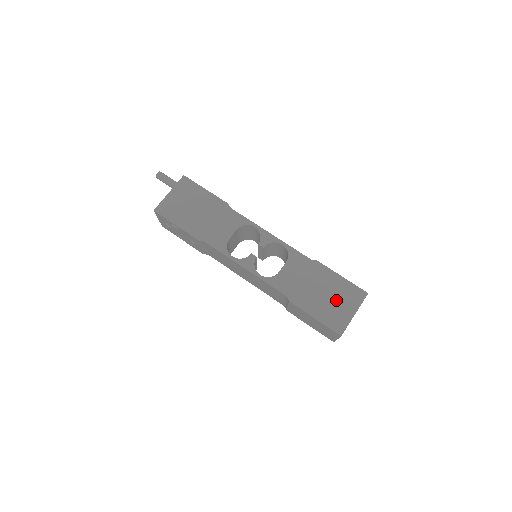
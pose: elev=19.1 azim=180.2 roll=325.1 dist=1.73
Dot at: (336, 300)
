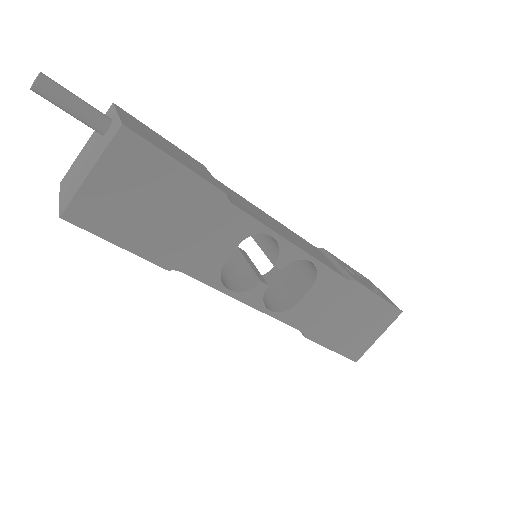
Dot at: (363, 326)
